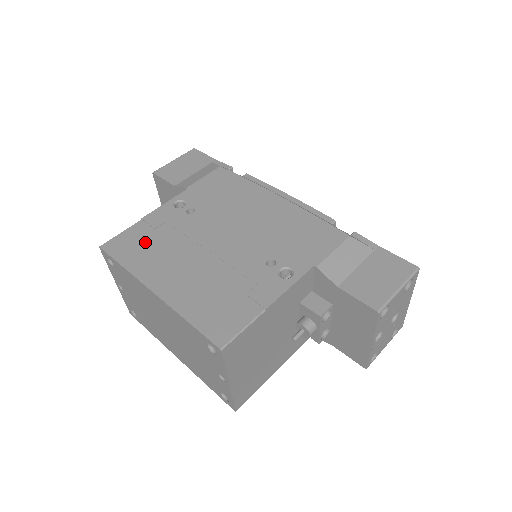
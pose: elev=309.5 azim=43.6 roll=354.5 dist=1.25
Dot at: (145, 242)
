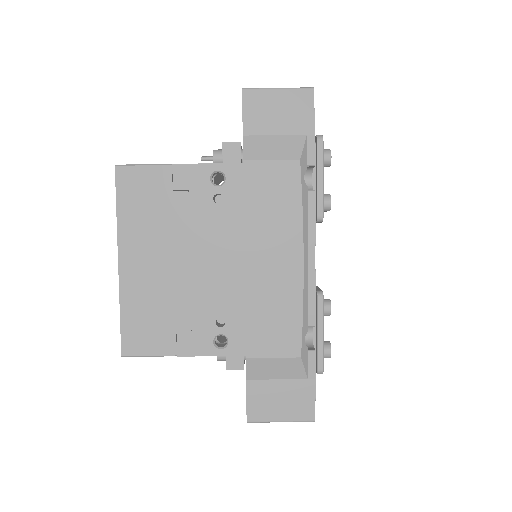
Dot at: (153, 200)
